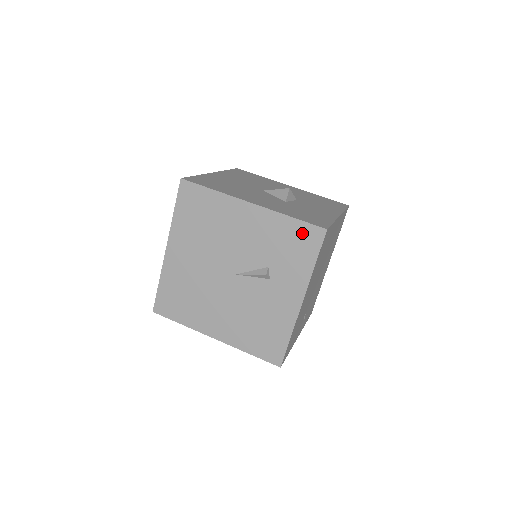
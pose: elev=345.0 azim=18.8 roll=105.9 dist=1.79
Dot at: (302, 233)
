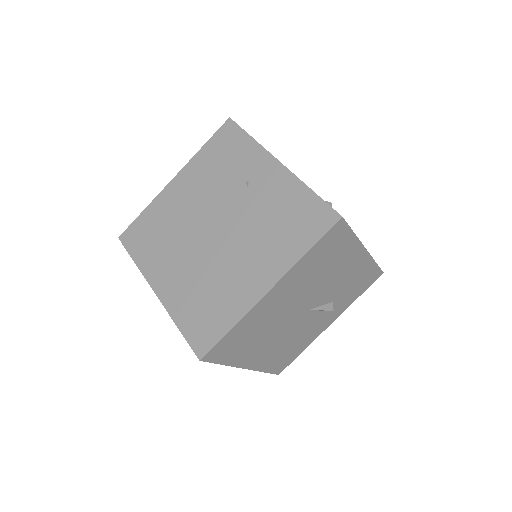
Dot at: (371, 275)
